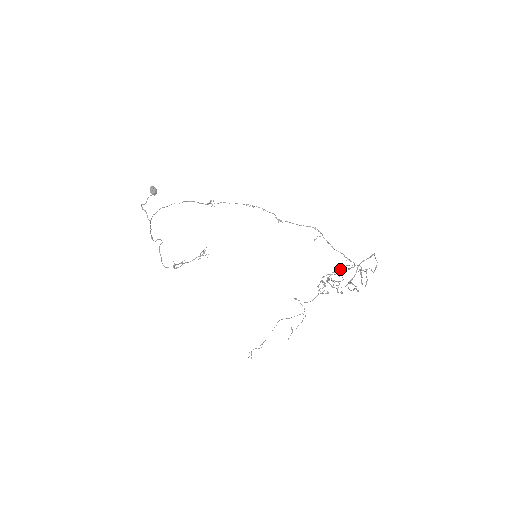
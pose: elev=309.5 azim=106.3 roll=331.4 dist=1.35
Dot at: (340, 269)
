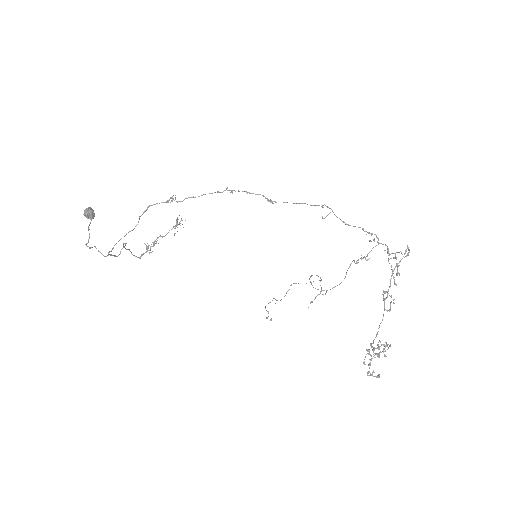
Dot at: occluded
